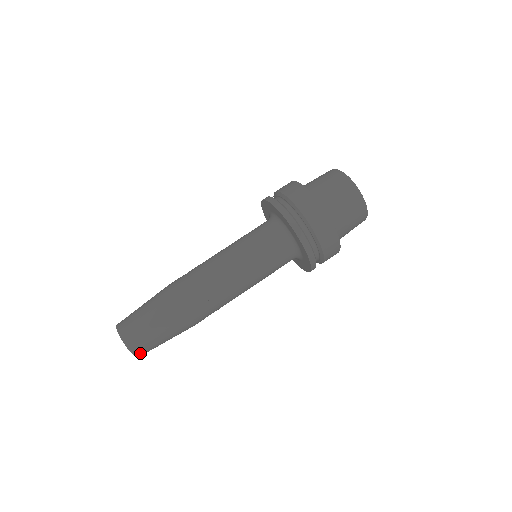
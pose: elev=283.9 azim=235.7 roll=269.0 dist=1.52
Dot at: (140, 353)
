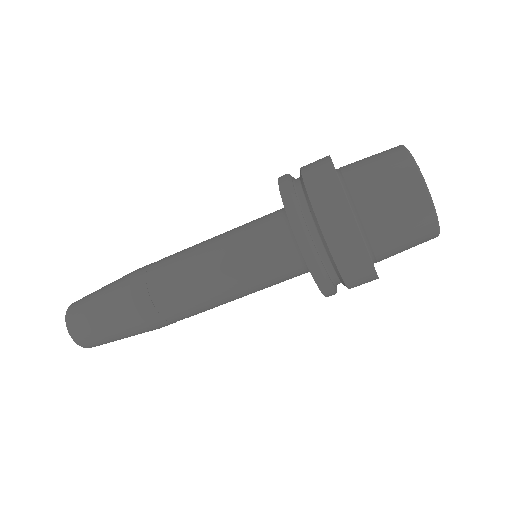
Dot at: occluded
